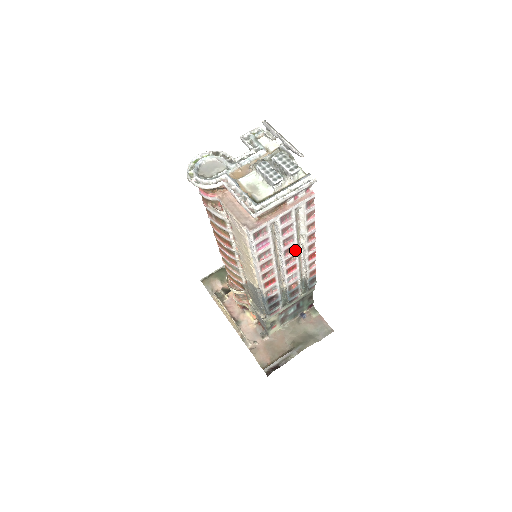
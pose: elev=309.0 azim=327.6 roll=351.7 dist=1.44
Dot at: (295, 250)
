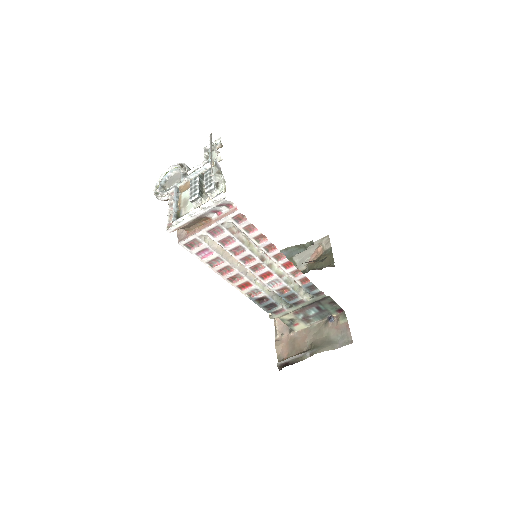
Dot at: (256, 259)
